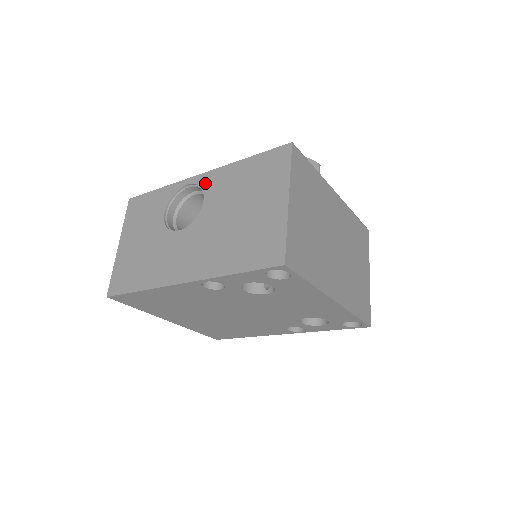
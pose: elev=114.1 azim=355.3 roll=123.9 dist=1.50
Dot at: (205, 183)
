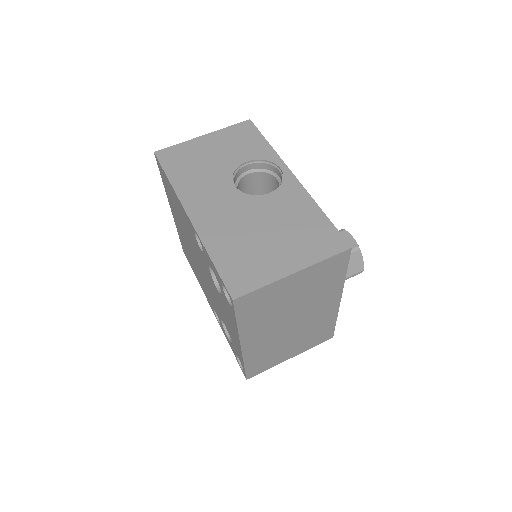
Dot at: (287, 185)
